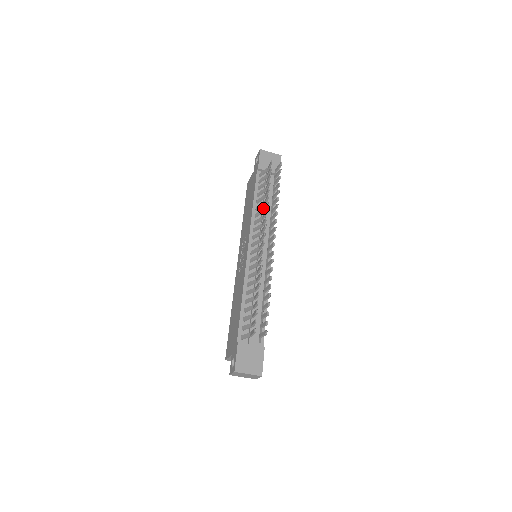
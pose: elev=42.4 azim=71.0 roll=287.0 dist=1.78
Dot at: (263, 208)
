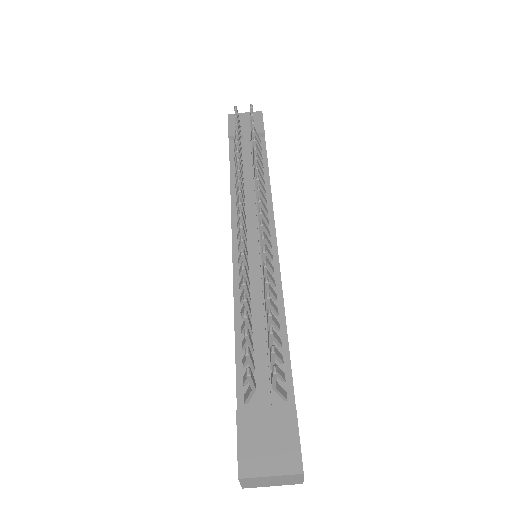
Dot at: (246, 181)
